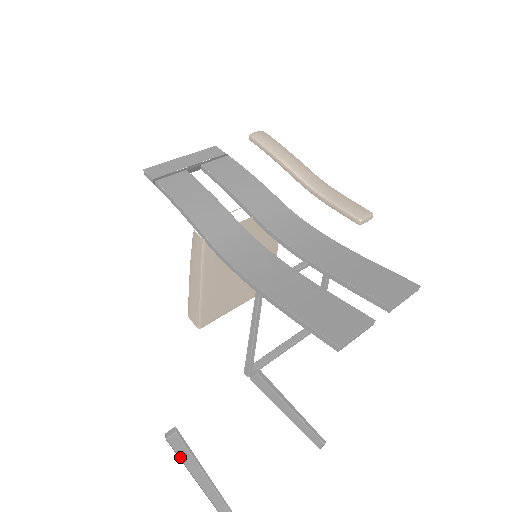
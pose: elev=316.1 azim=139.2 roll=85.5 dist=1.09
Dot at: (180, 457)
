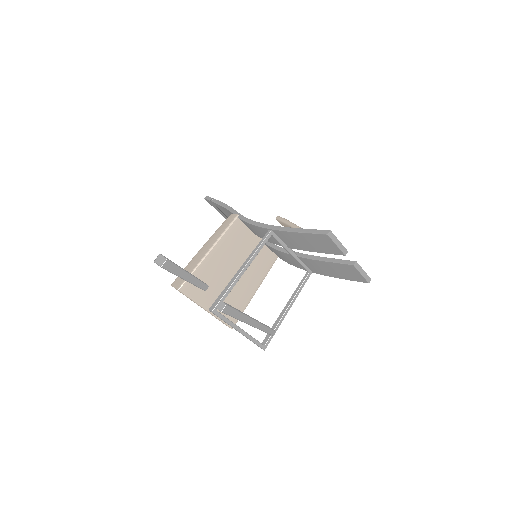
Dot at: occluded
